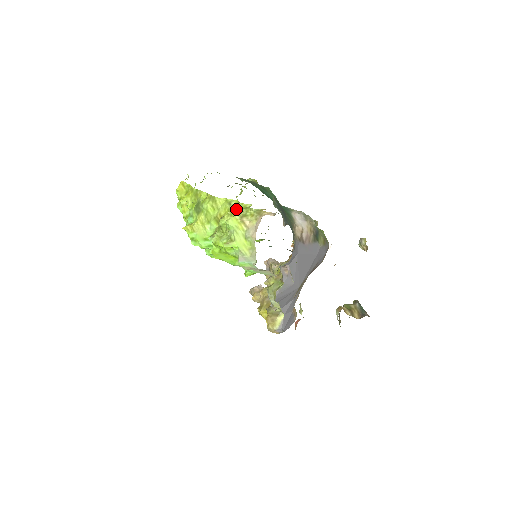
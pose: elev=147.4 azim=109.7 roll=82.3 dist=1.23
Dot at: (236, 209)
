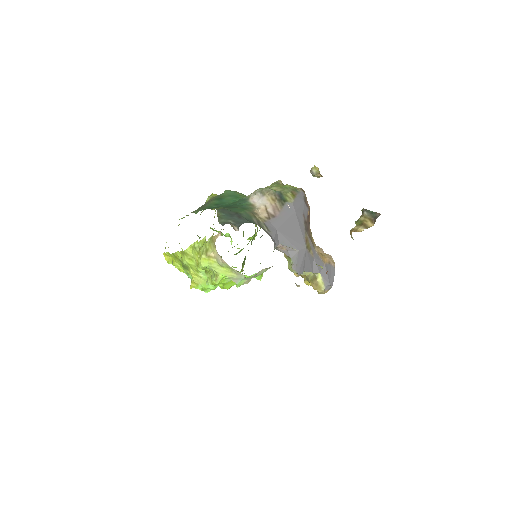
Dot at: (200, 249)
